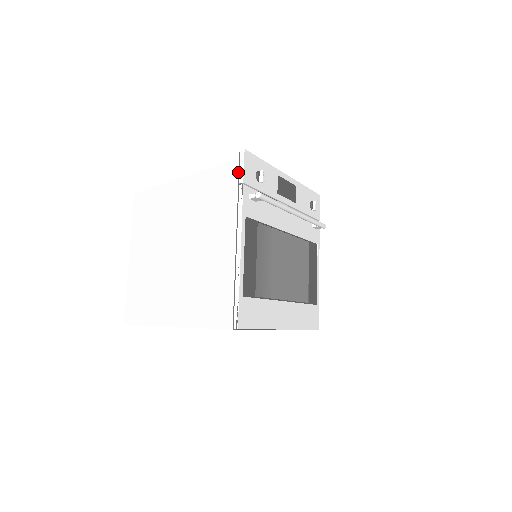
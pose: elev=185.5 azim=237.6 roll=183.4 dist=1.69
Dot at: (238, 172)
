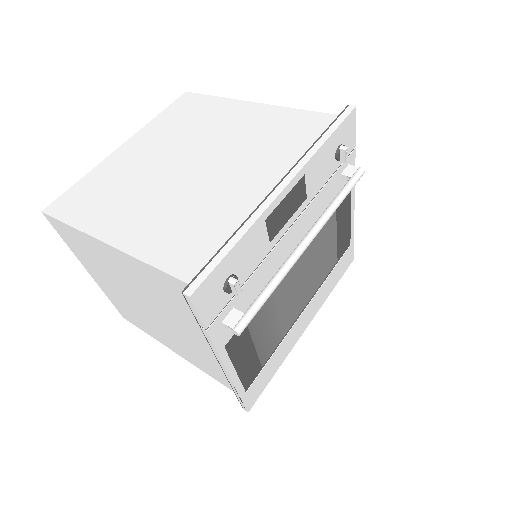
Dot at: occluded
